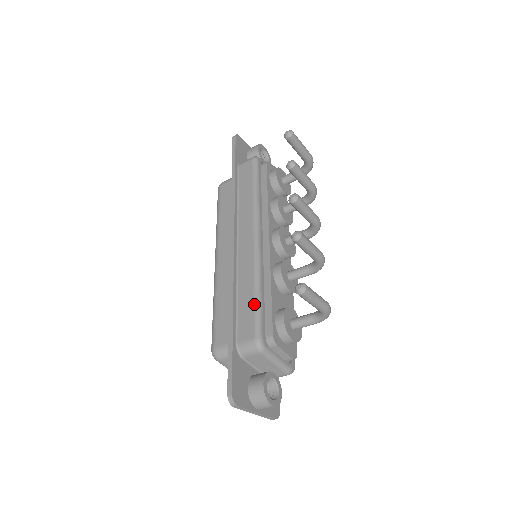
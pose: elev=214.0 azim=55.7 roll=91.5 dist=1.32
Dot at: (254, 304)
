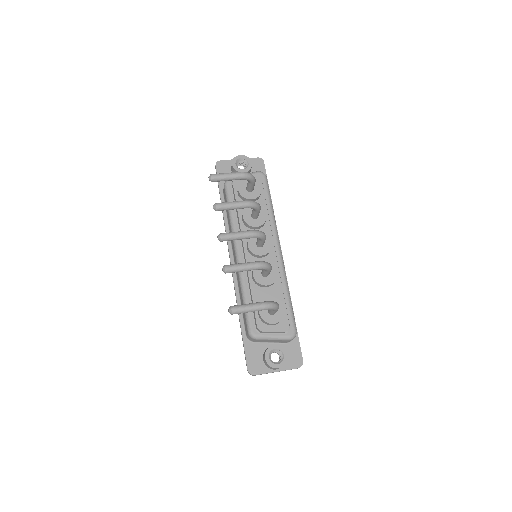
Dot at: occluded
